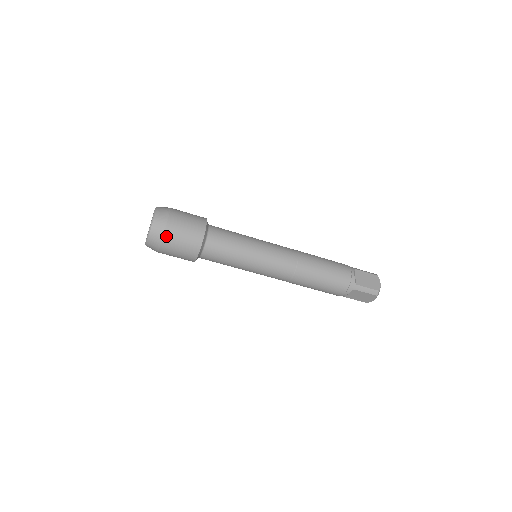
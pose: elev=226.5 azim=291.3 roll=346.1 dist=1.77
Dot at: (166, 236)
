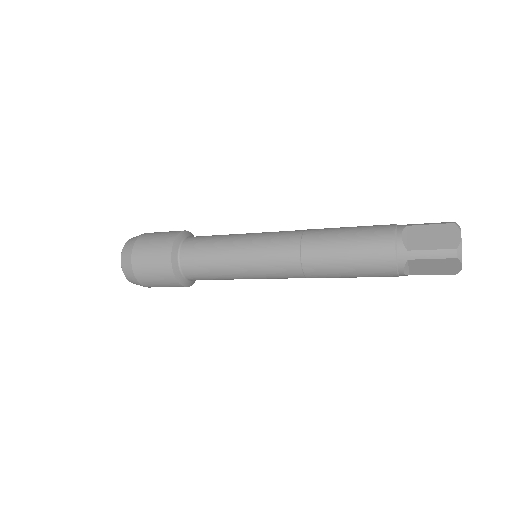
Dot at: occluded
